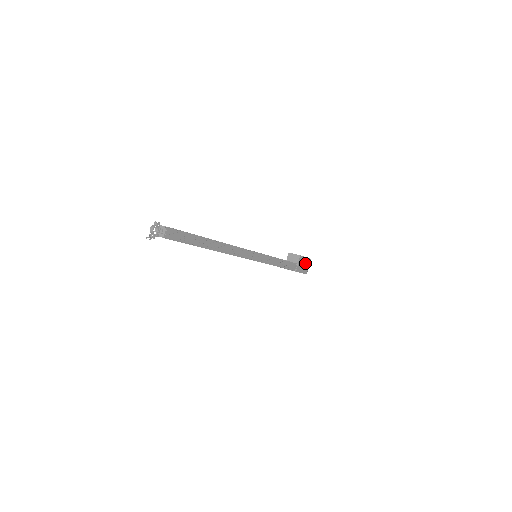
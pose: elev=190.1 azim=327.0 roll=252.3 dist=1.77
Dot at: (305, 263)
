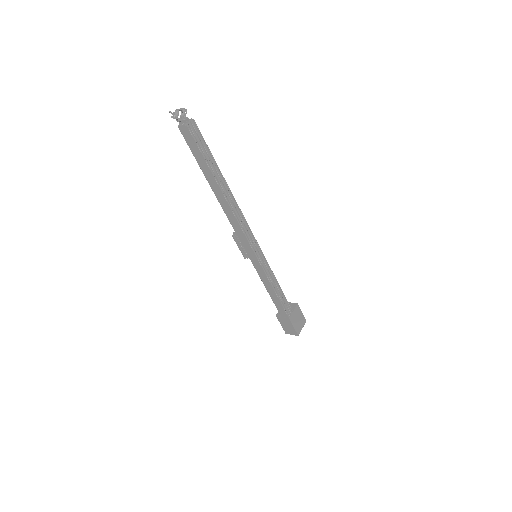
Dot at: (300, 320)
